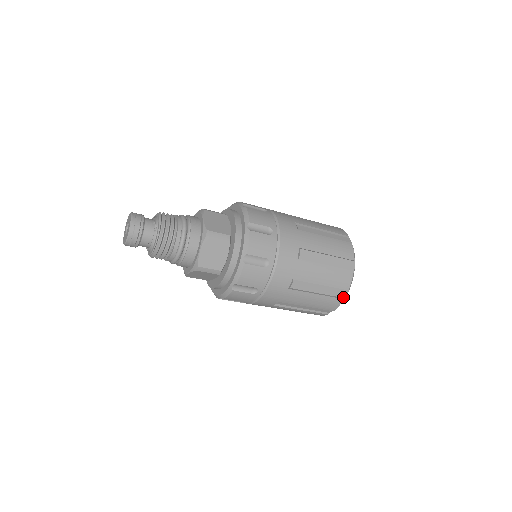
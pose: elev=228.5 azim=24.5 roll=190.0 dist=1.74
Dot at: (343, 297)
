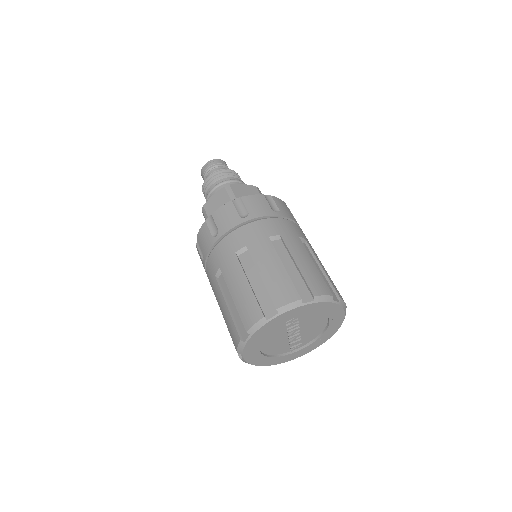
Dot at: (301, 301)
